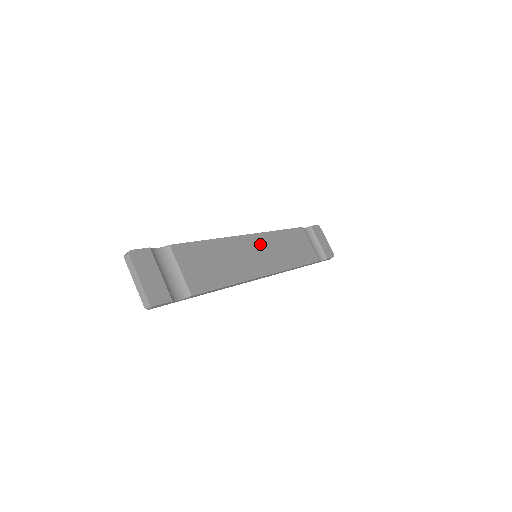
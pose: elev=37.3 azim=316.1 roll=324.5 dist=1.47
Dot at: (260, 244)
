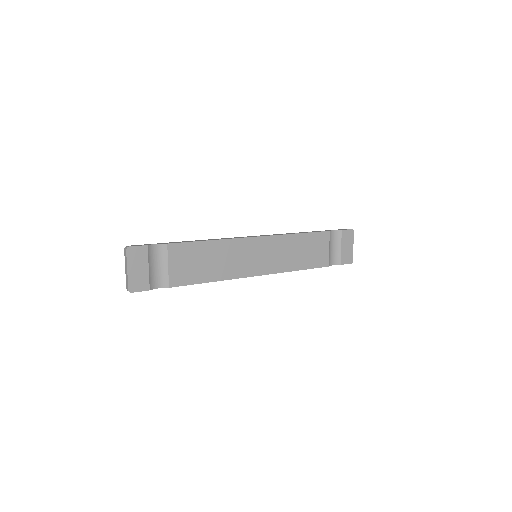
Dot at: (265, 246)
